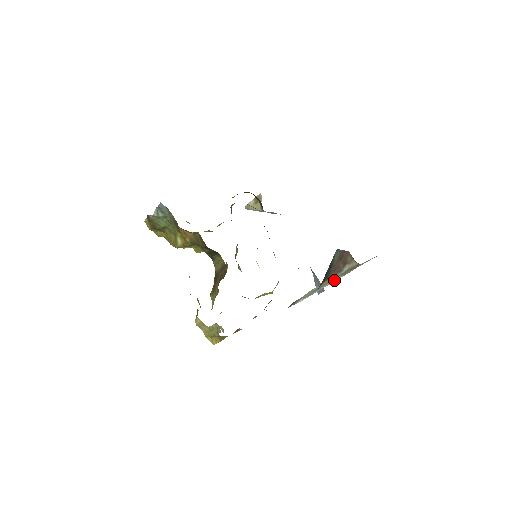
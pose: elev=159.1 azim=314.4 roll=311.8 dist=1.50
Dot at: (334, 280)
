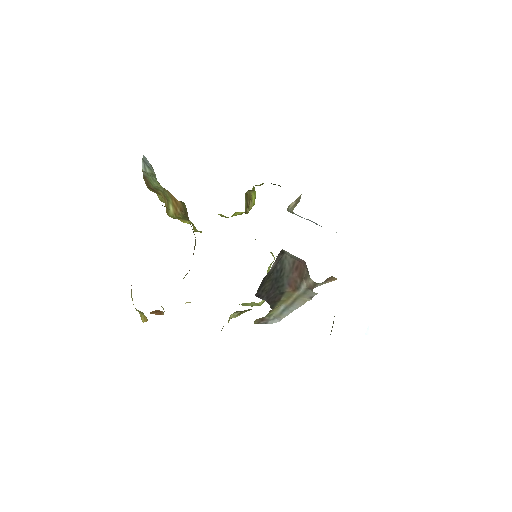
Dot at: (301, 302)
